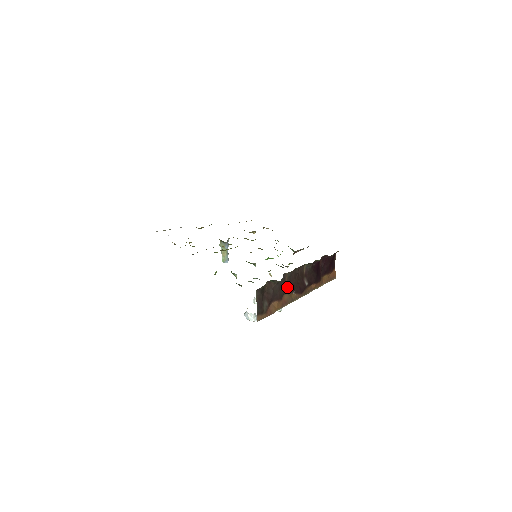
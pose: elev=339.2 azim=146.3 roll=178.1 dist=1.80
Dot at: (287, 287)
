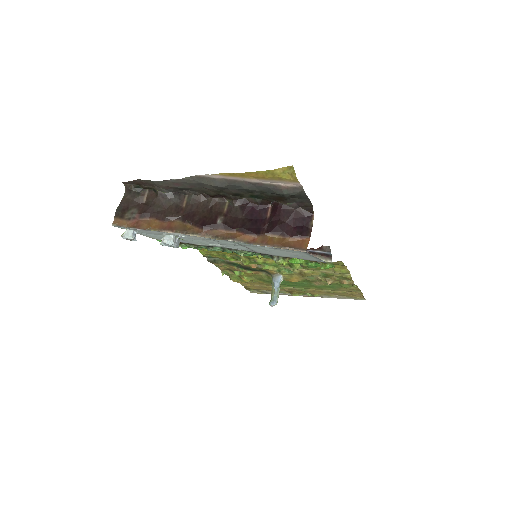
Dot at: (183, 213)
